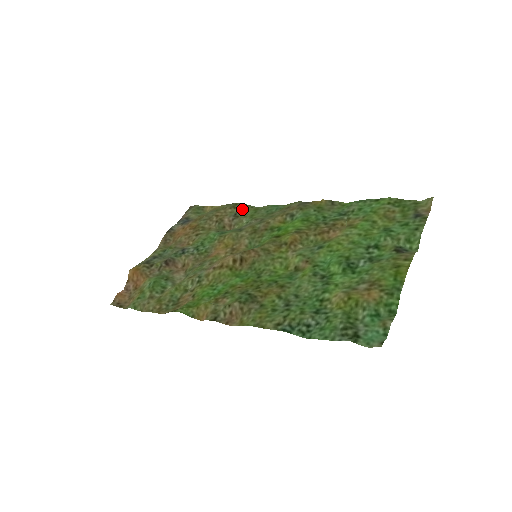
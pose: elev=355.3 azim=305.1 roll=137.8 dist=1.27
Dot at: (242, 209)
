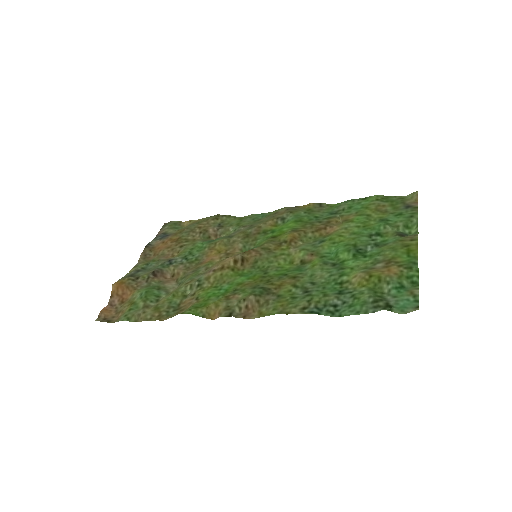
Dot at: (225, 220)
